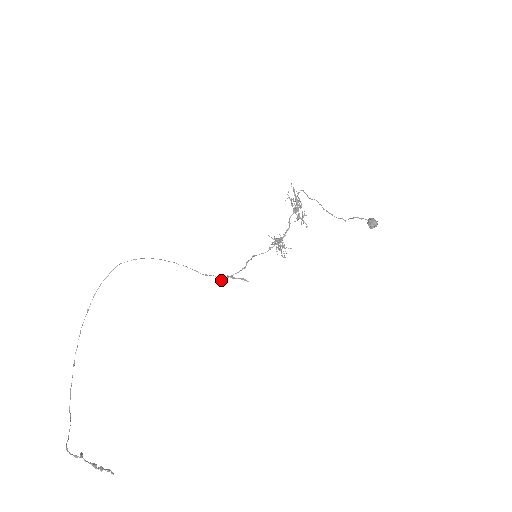
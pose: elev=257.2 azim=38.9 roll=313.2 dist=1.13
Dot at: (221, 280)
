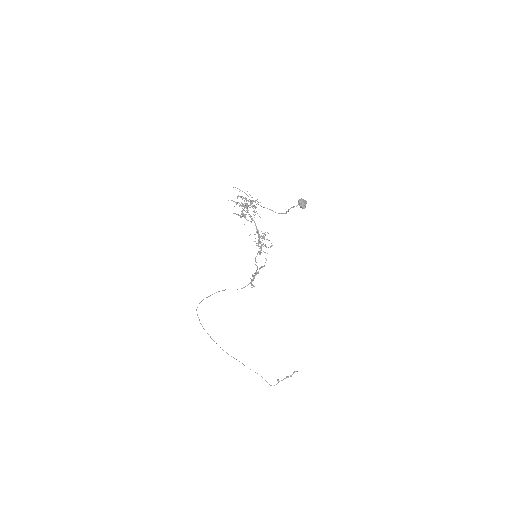
Dot at: (252, 279)
